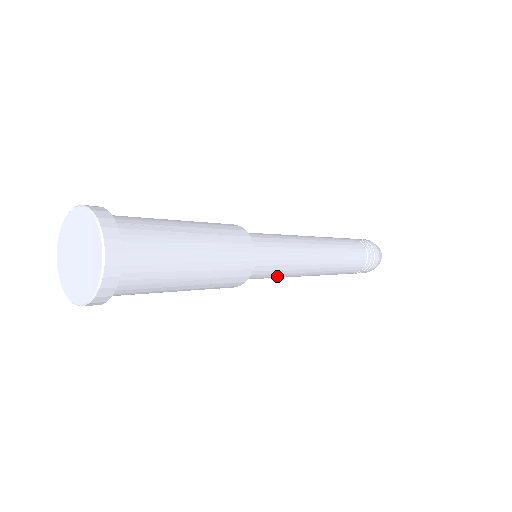
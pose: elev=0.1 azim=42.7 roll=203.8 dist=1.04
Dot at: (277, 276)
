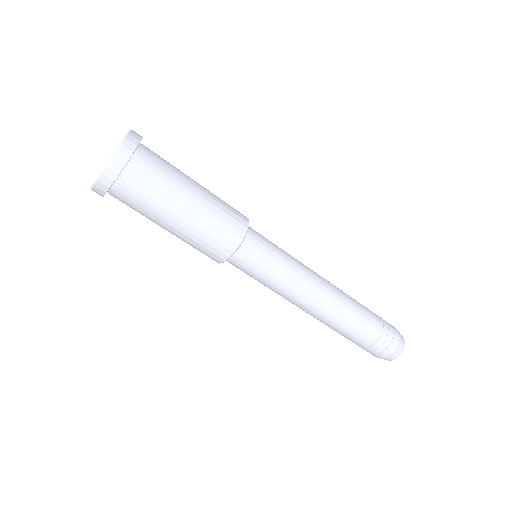
Dot at: (280, 267)
